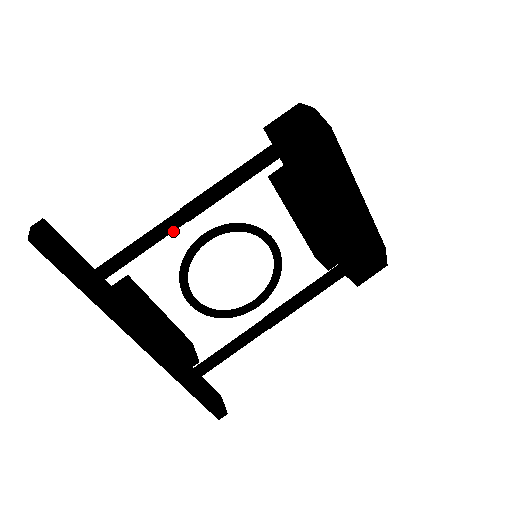
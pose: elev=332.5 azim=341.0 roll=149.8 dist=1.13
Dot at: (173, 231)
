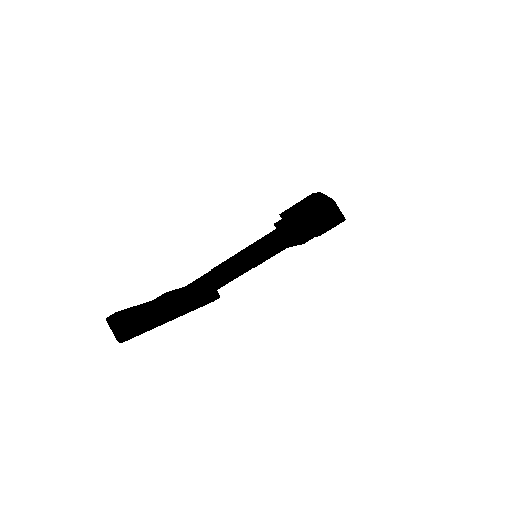
Dot at: occluded
